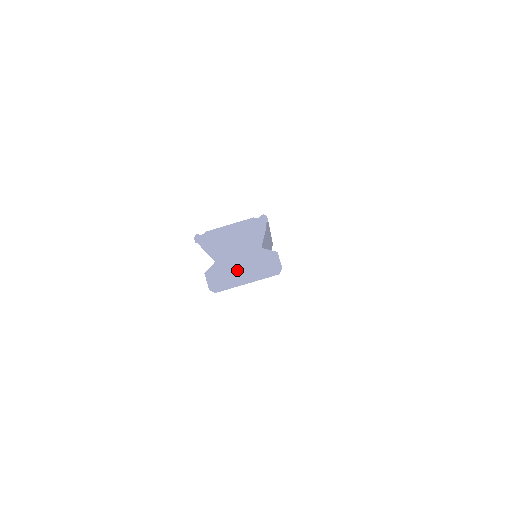
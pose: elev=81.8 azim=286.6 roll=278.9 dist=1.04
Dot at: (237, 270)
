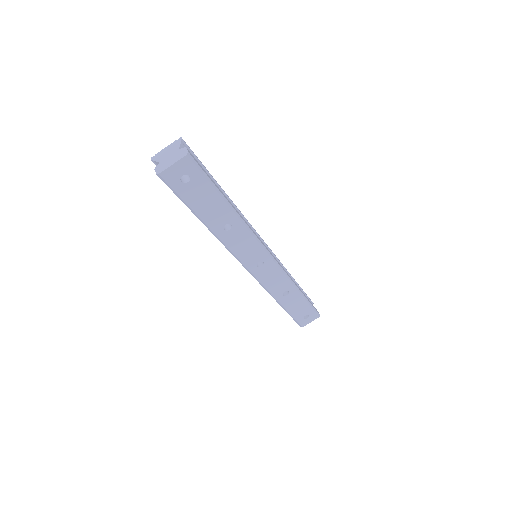
Dot at: (168, 161)
